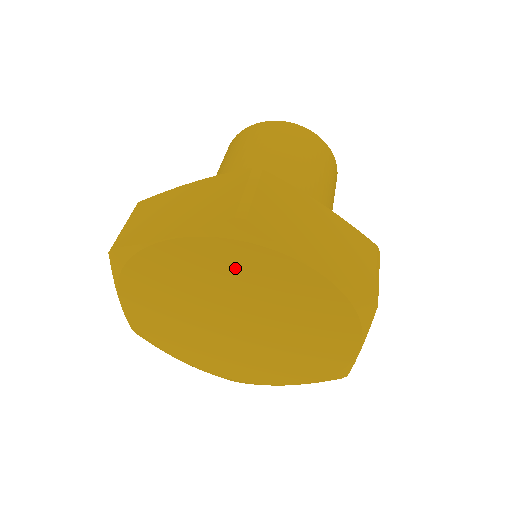
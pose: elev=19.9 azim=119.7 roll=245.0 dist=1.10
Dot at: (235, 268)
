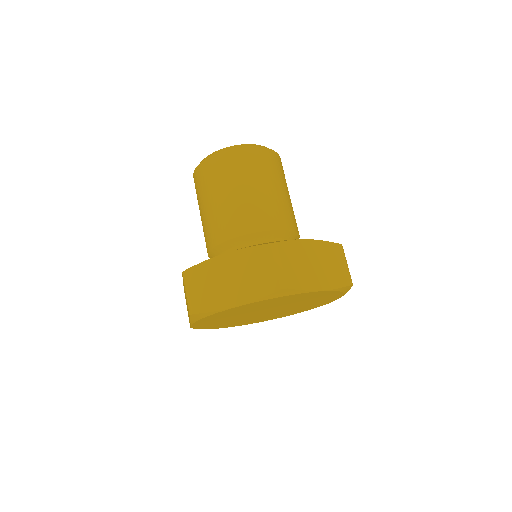
Dot at: (222, 316)
